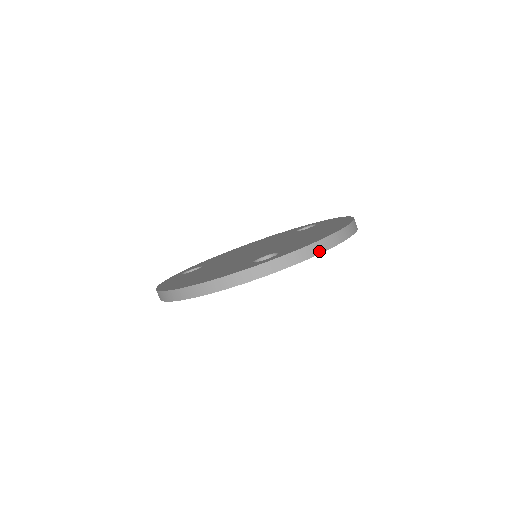
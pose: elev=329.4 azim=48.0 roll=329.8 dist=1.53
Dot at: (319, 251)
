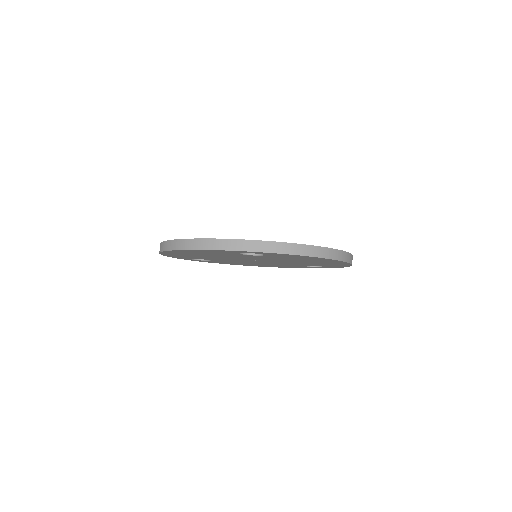
Dot at: (297, 252)
